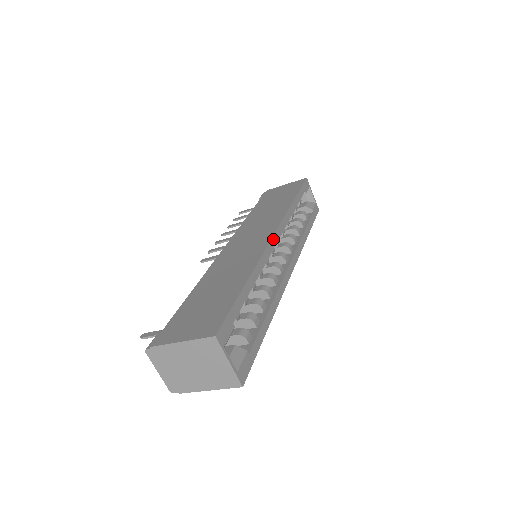
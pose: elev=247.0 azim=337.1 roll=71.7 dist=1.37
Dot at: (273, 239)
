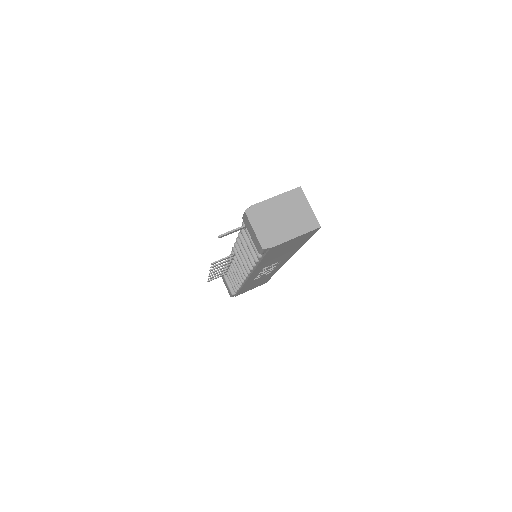
Dot at: occluded
